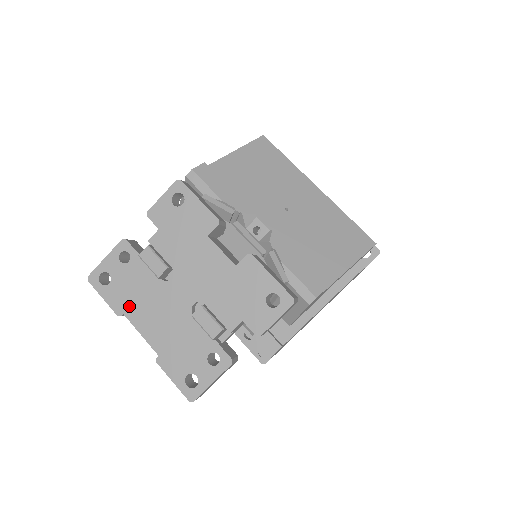
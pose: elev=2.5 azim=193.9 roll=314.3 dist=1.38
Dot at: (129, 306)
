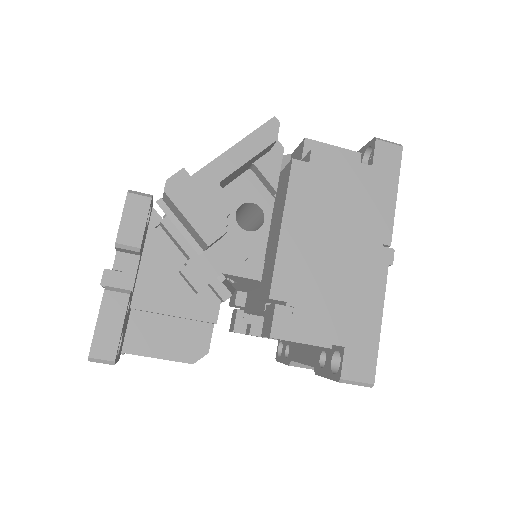
Dot at: occluded
